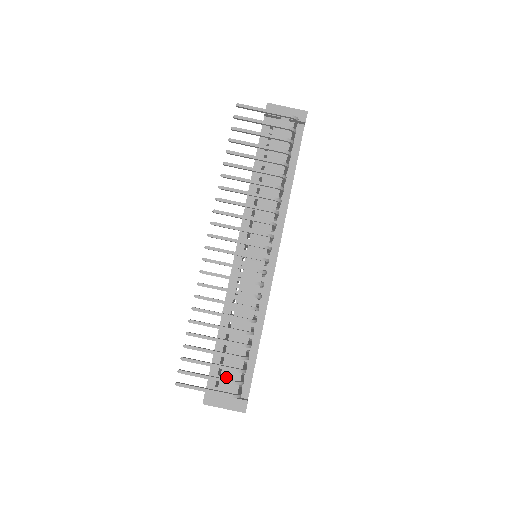
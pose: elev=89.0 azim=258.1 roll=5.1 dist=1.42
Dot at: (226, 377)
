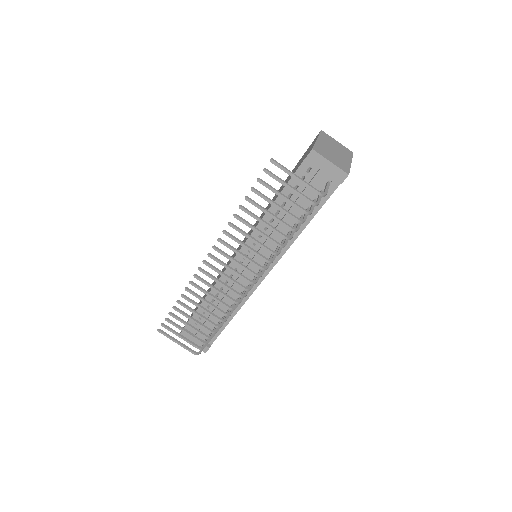
Dot at: occluded
